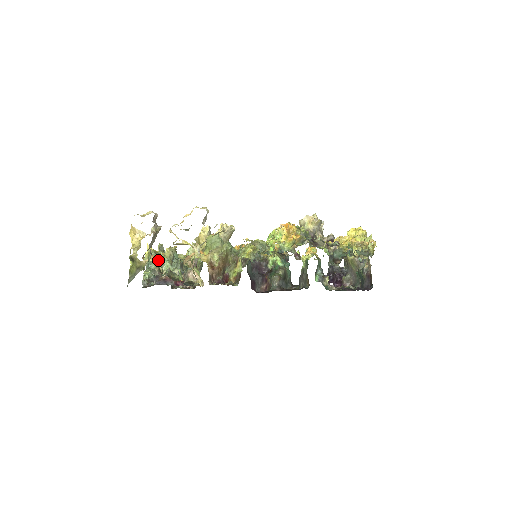
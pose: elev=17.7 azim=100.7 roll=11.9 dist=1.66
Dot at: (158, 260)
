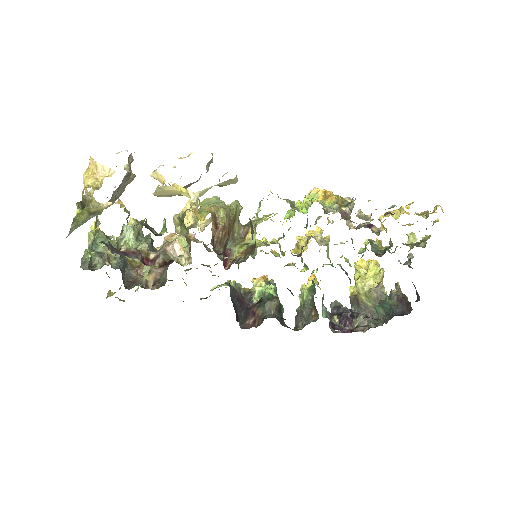
Dot at: occluded
